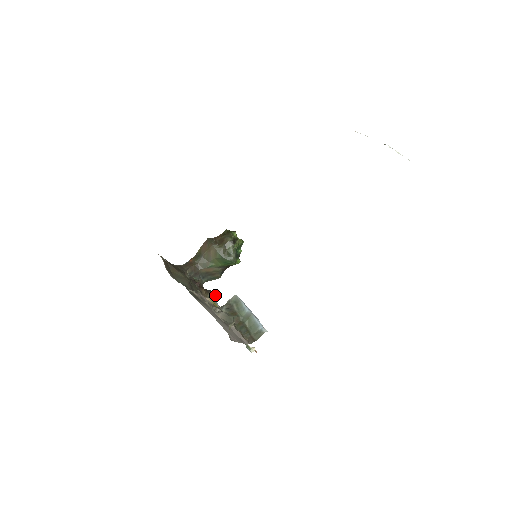
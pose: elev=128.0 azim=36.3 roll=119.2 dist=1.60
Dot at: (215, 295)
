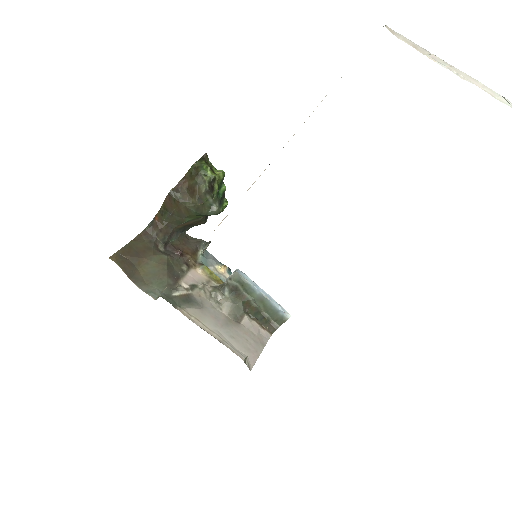
Dot at: occluded
